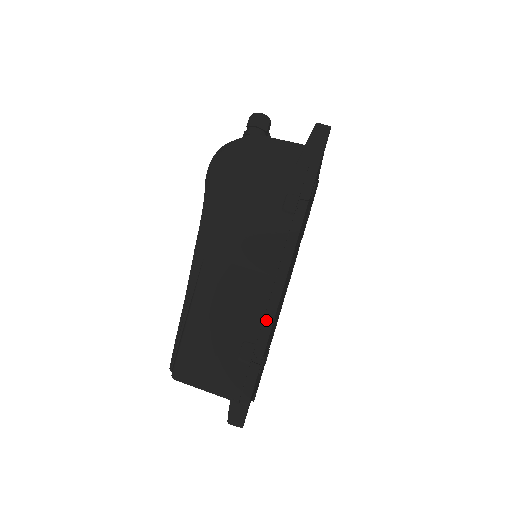
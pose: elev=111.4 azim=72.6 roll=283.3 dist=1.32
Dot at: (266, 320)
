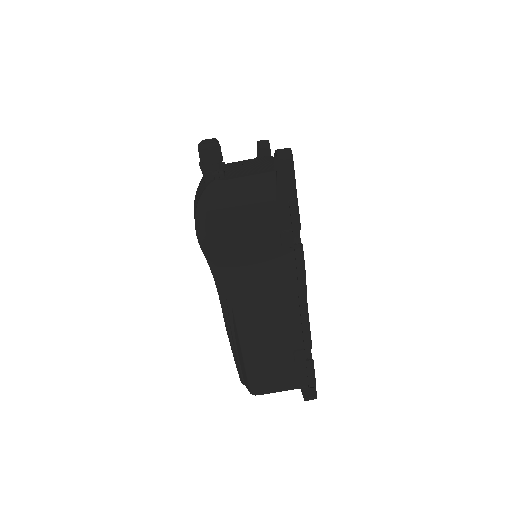
Dot at: (304, 330)
